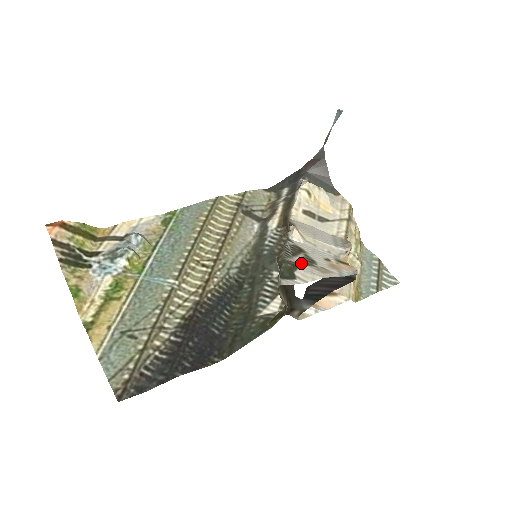
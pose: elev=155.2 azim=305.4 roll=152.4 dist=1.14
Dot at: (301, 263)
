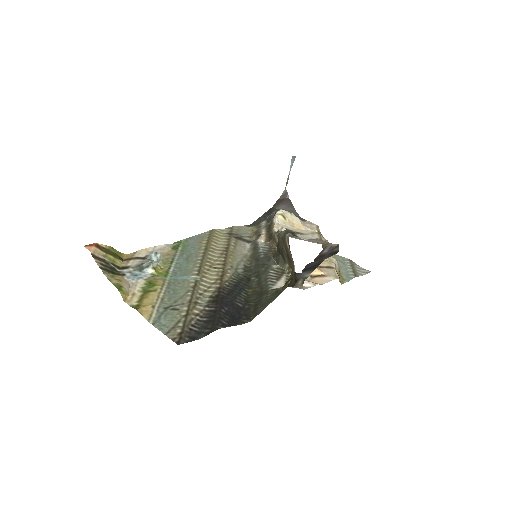
Dot at: occluded
